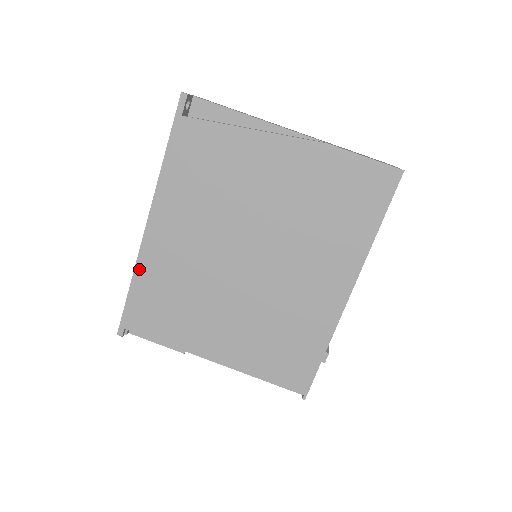
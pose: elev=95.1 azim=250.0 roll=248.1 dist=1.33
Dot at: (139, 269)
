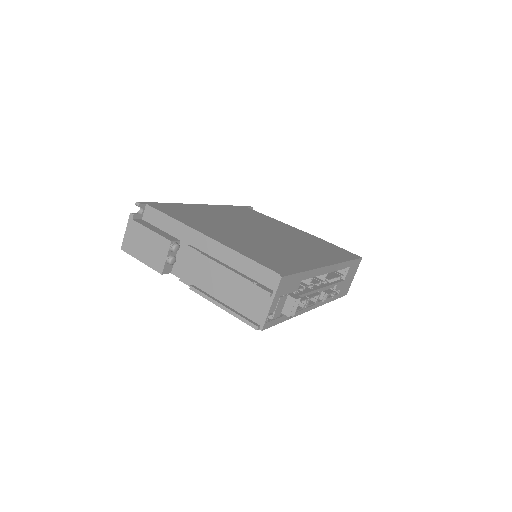
Dot at: (184, 205)
